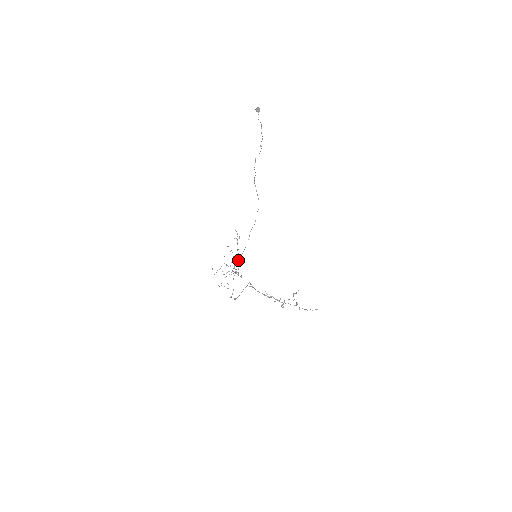
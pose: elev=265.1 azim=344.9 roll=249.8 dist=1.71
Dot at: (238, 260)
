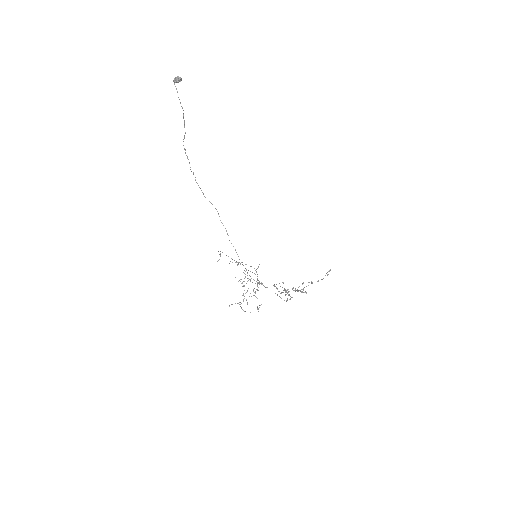
Dot at: occluded
